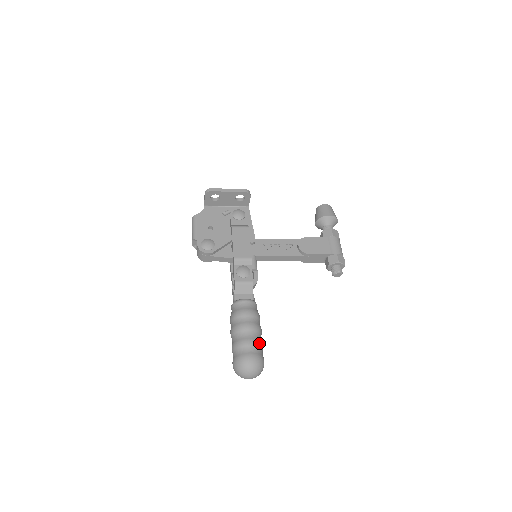
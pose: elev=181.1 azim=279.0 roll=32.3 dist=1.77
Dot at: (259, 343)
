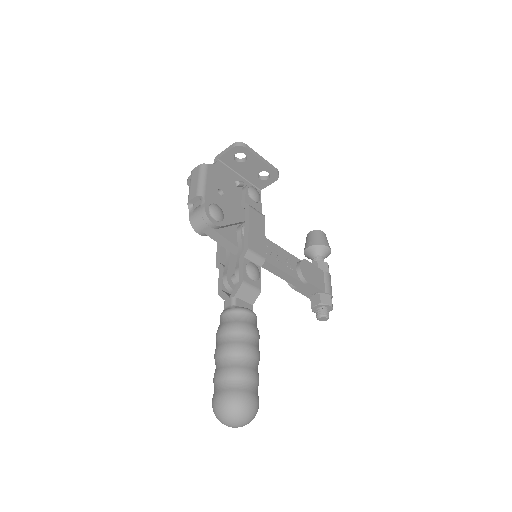
Dot at: occluded
